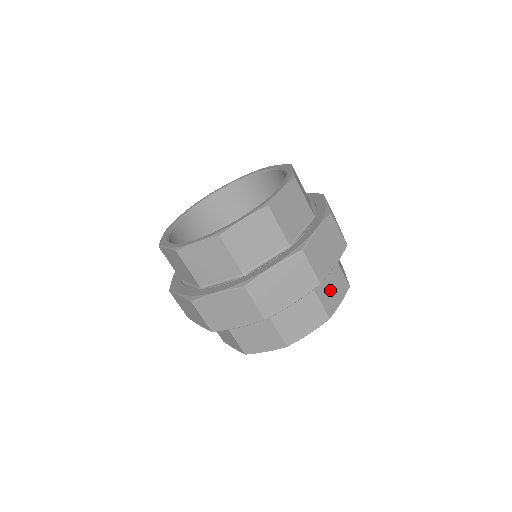
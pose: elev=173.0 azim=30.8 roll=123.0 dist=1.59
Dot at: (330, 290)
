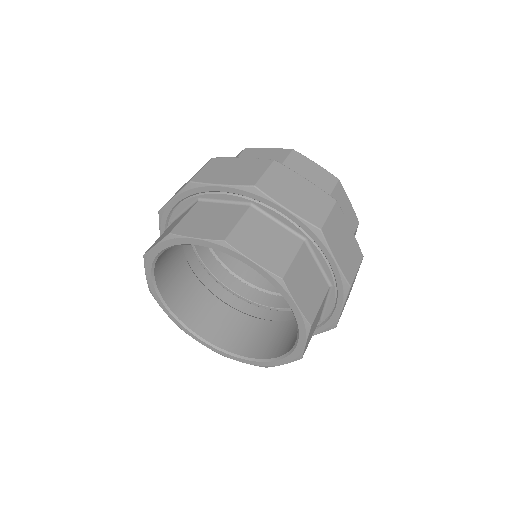
Dot at: (260, 239)
